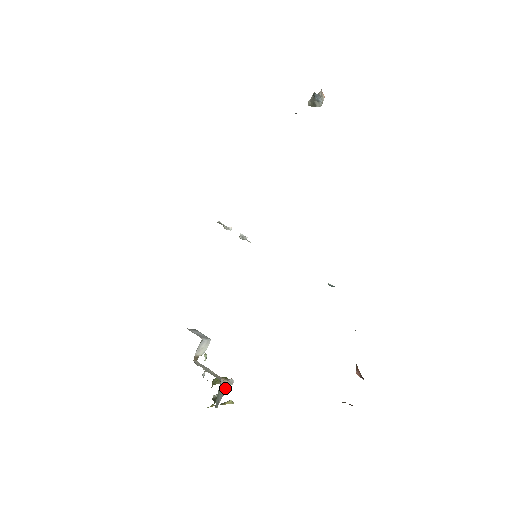
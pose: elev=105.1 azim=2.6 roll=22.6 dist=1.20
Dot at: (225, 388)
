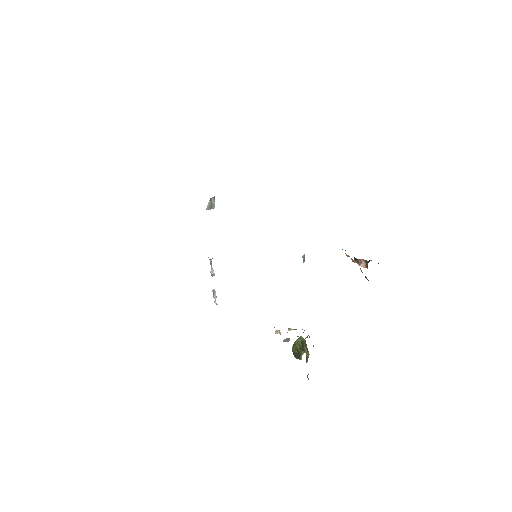
Dot at: occluded
